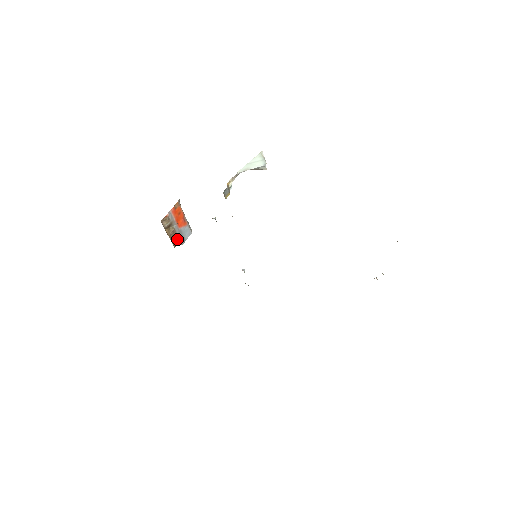
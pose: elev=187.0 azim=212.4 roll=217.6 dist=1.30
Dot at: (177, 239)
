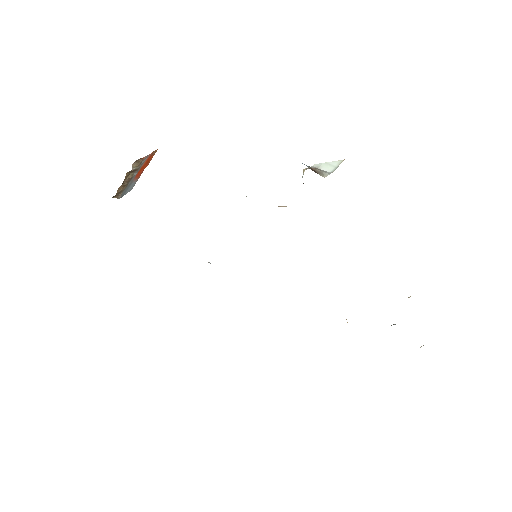
Dot at: (122, 190)
